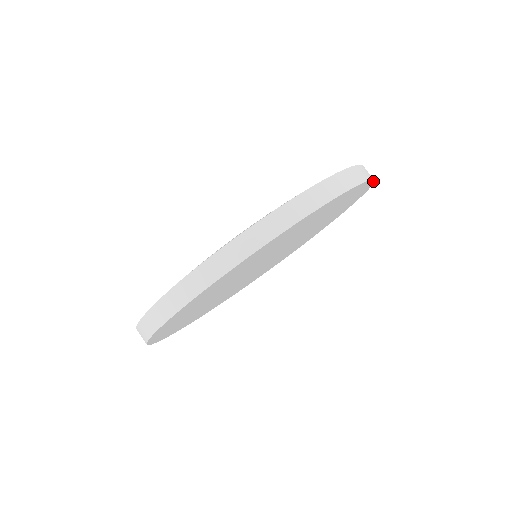
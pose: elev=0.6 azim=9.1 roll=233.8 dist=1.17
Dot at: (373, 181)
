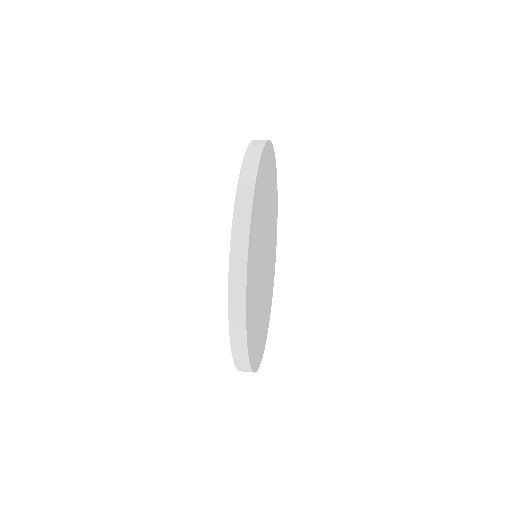
Dot at: (267, 142)
